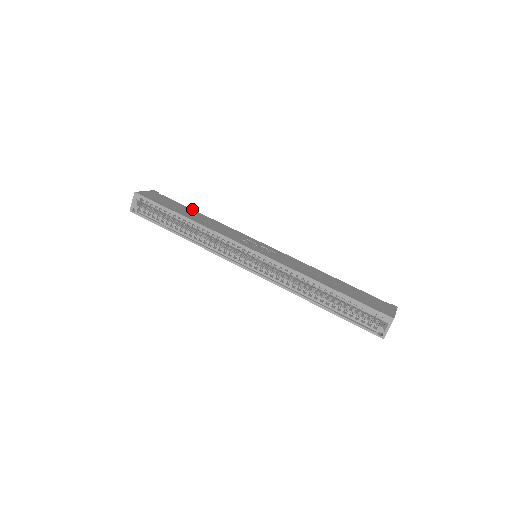
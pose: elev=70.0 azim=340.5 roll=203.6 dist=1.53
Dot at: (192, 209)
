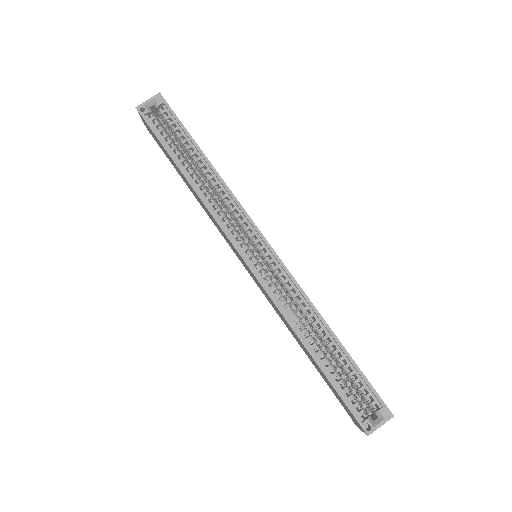
Dot at: occluded
